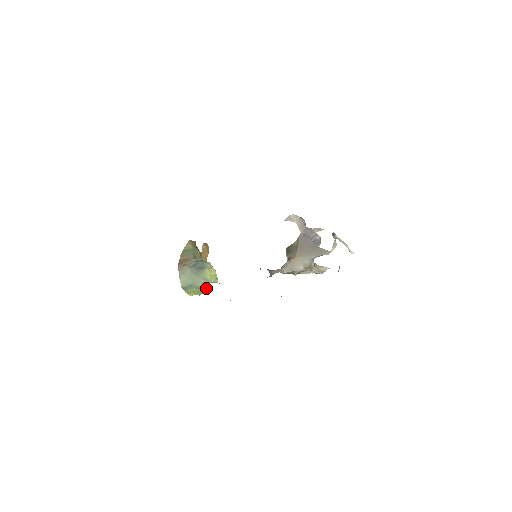
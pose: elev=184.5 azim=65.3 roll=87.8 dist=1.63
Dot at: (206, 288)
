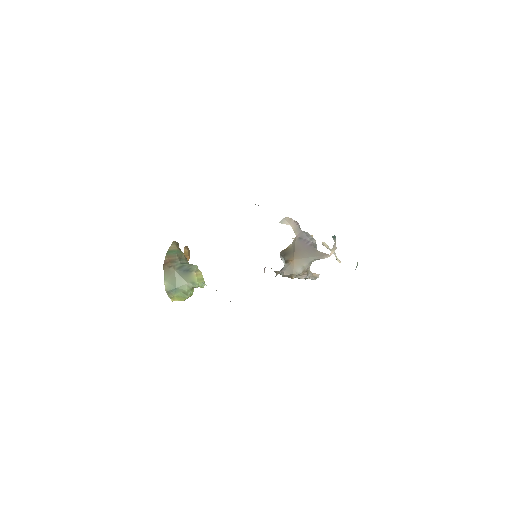
Dot at: (192, 293)
